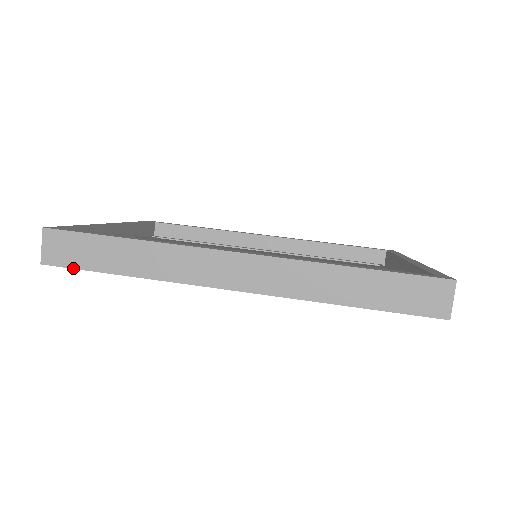
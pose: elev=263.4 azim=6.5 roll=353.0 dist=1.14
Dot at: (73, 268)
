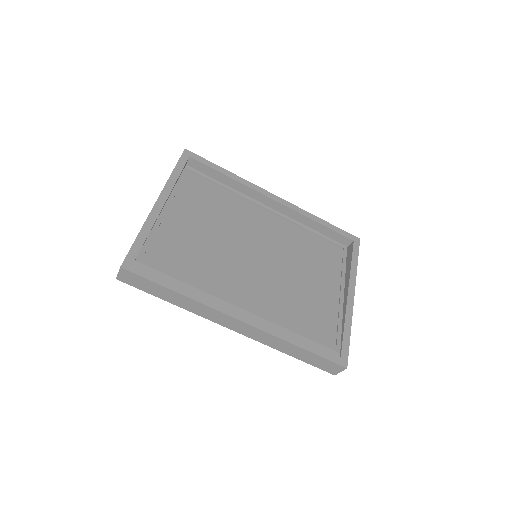
Dot at: (137, 288)
